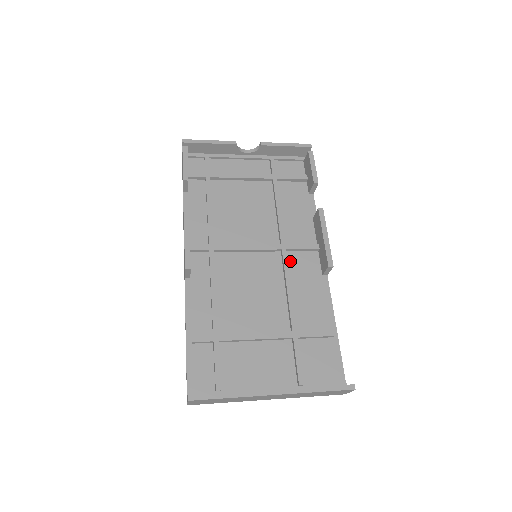
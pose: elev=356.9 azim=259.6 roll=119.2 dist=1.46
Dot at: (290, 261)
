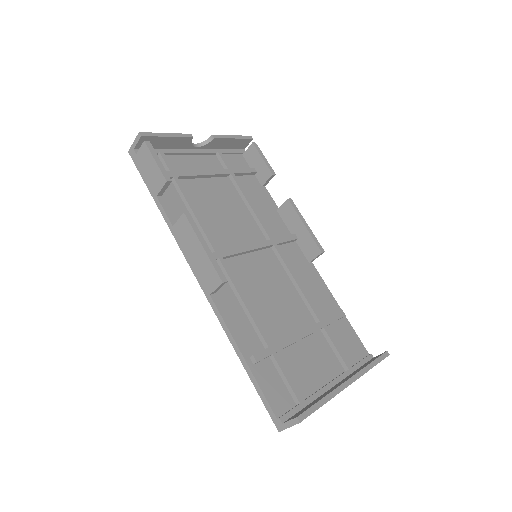
Dot at: occluded
